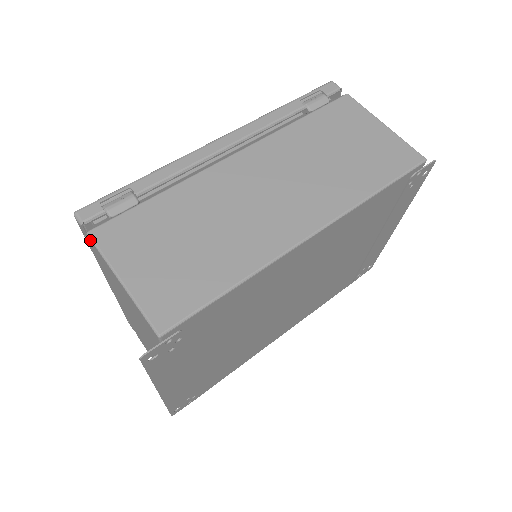
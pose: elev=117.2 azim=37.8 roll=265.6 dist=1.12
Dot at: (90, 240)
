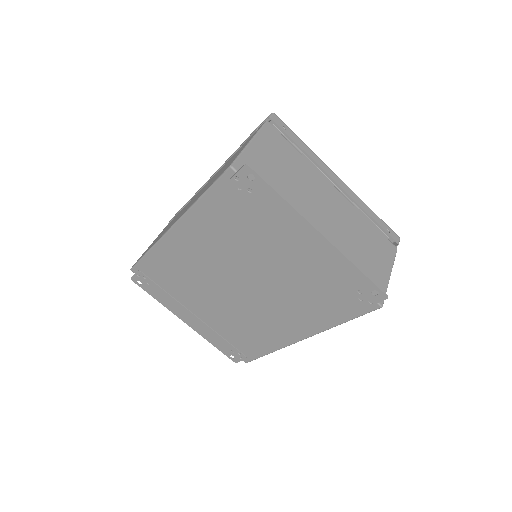
Dot at: occluded
